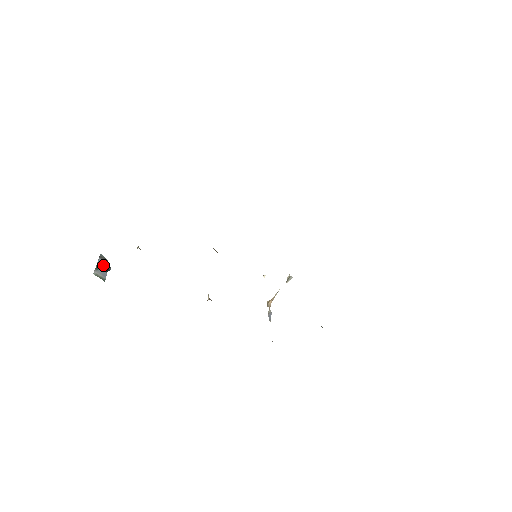
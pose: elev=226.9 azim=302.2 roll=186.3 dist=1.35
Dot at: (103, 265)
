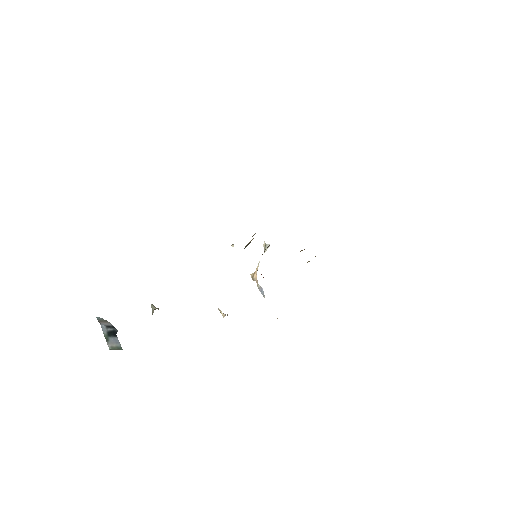
Dot at: (109, 331)
